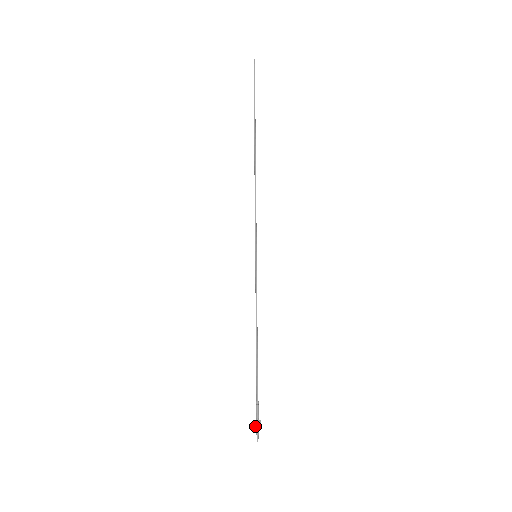
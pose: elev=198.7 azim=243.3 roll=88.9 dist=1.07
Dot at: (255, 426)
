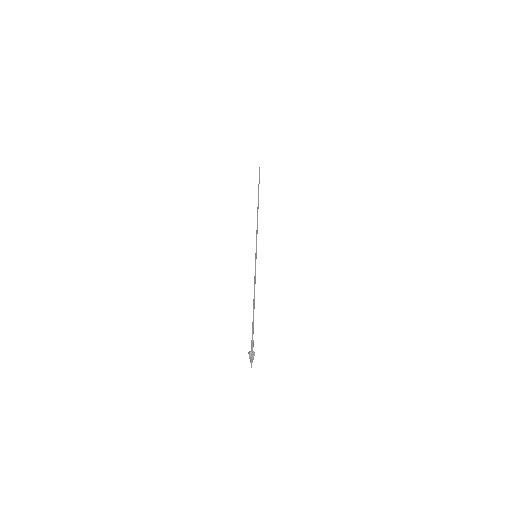
Dot at: (251, 355)
